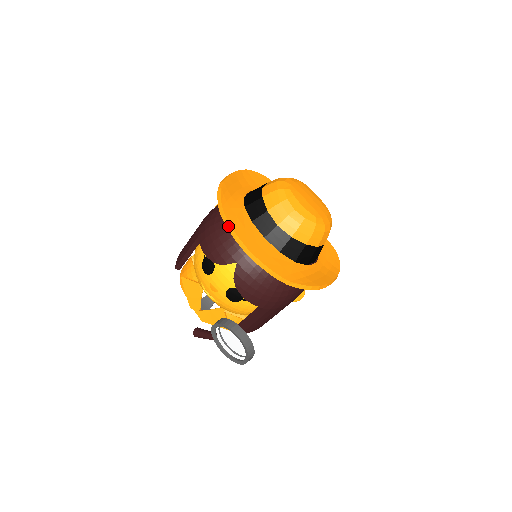
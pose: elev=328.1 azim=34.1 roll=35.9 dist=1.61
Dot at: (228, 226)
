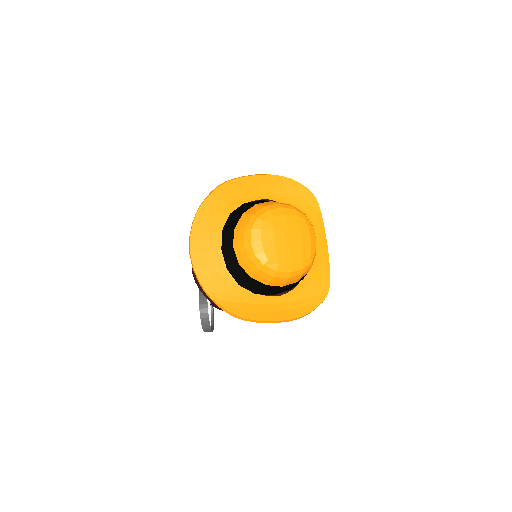
Dot at: (192, 224)
